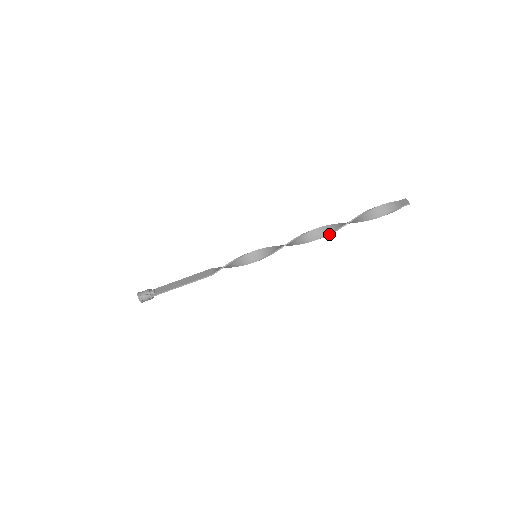
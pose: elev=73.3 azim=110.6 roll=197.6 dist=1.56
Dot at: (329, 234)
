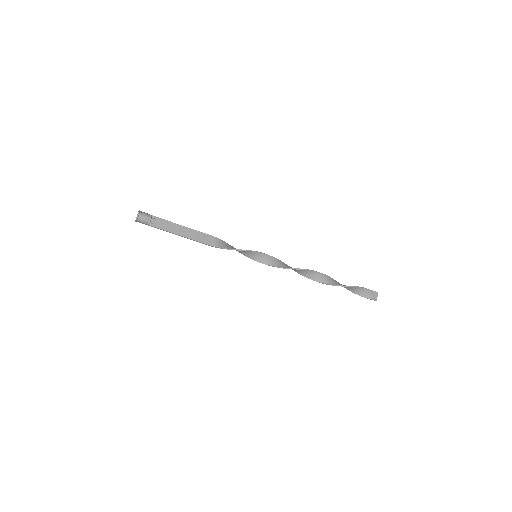
Dot at: (316, 281)
